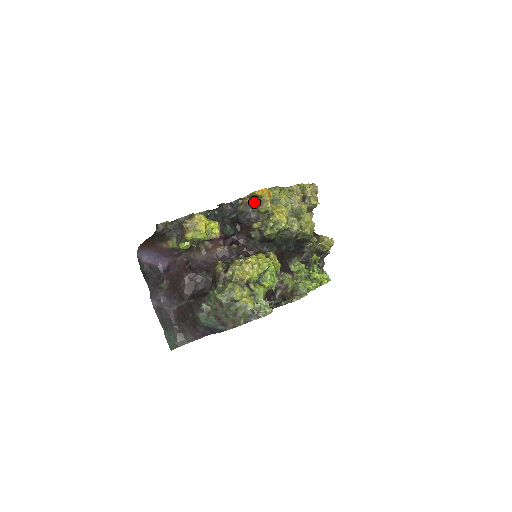
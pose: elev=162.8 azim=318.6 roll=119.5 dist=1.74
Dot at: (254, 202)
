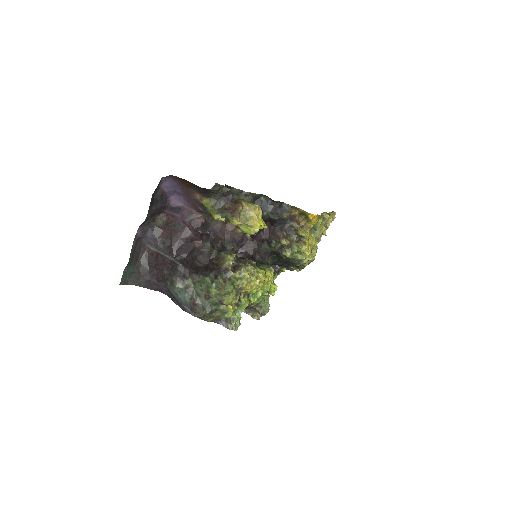
Dot at: (299, 219)
